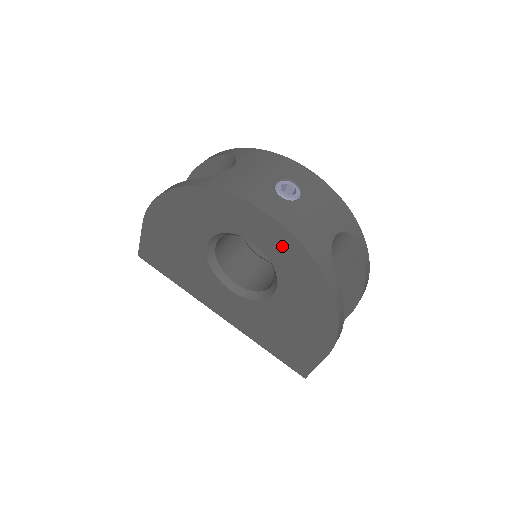
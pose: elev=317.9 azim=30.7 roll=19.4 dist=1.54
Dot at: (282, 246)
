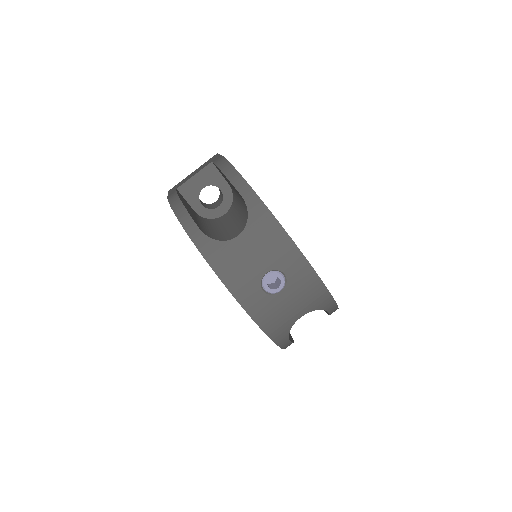
Dot at: occluded
